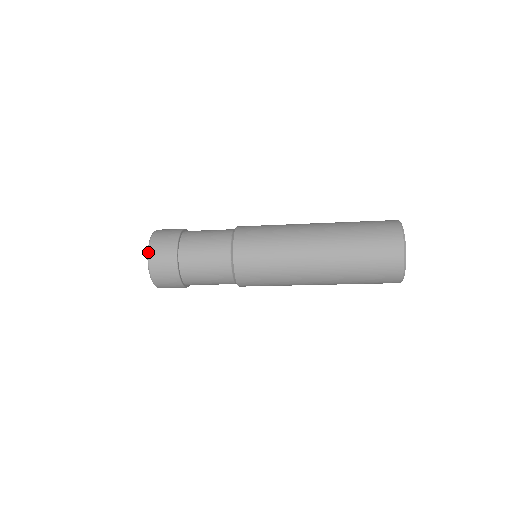
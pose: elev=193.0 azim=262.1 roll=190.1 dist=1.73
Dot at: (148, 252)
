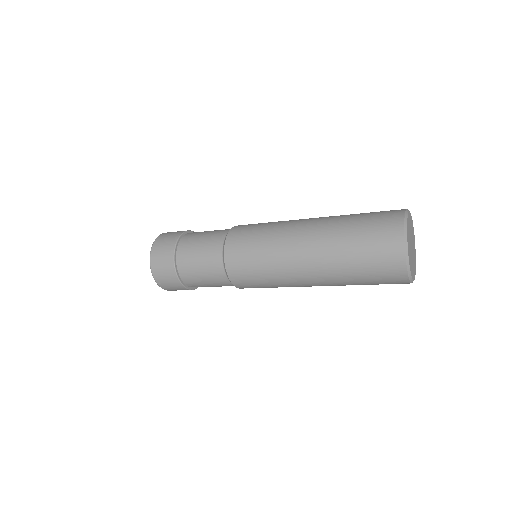
Dot at: (154, 242)
